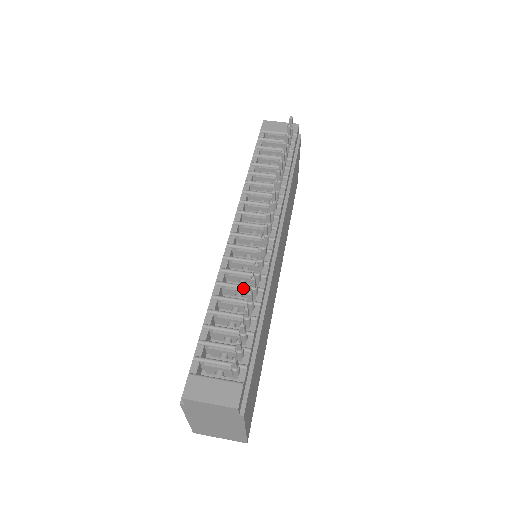
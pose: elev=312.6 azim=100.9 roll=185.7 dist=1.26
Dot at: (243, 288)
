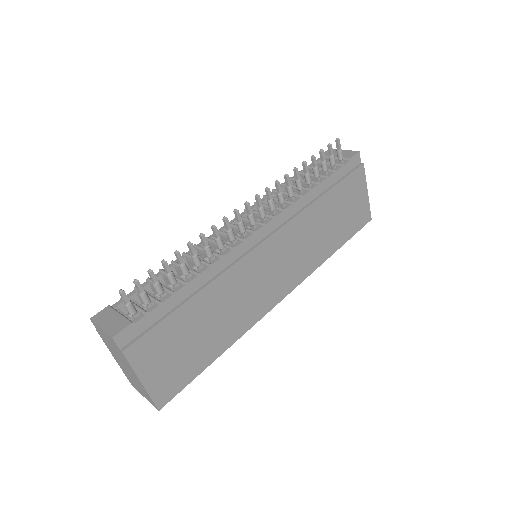
Dot at: occluded
